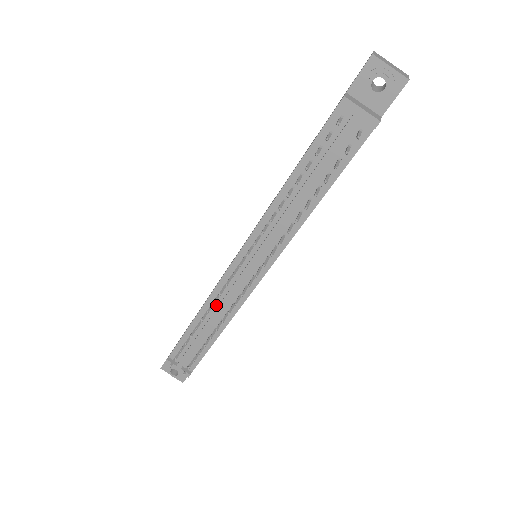
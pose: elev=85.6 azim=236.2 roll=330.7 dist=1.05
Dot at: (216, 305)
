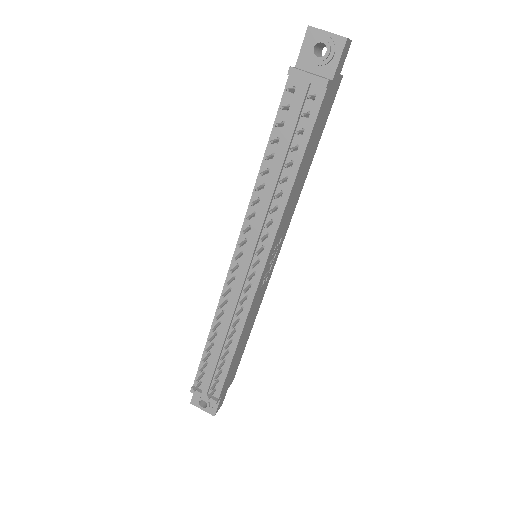
Dot at: (226, 314)
